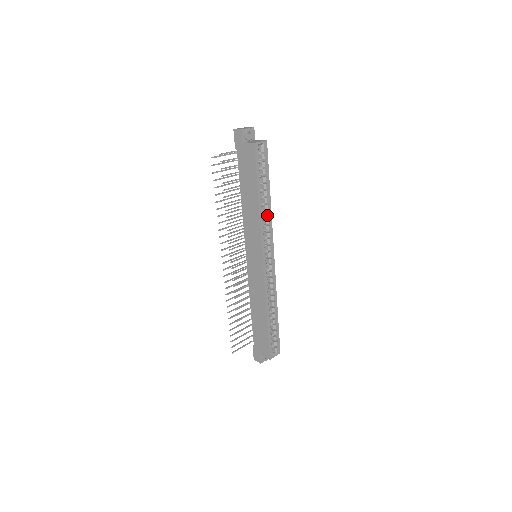
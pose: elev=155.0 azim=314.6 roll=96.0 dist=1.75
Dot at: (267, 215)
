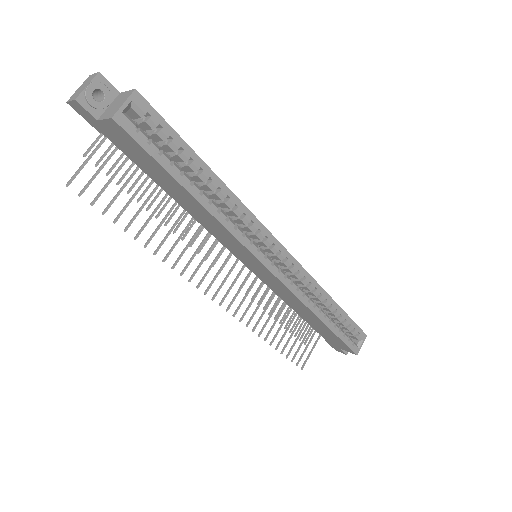
Dot at: (230, 205)
